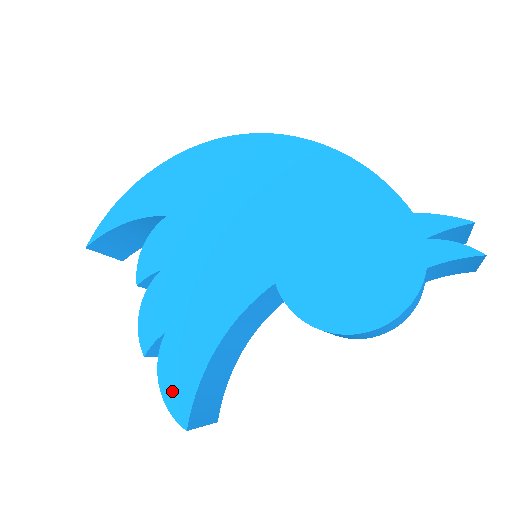
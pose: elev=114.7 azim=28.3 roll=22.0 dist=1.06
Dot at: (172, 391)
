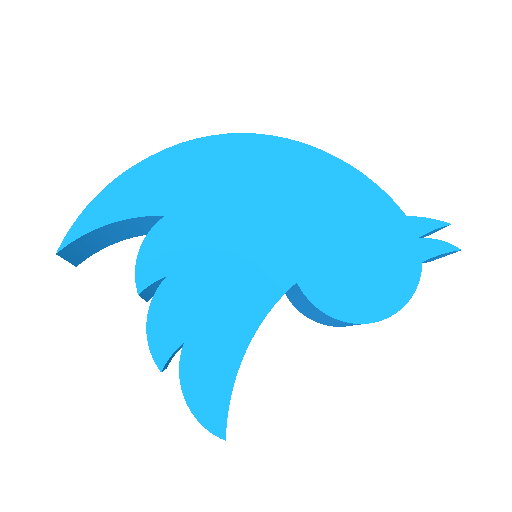
Dot at: (202, 403)
